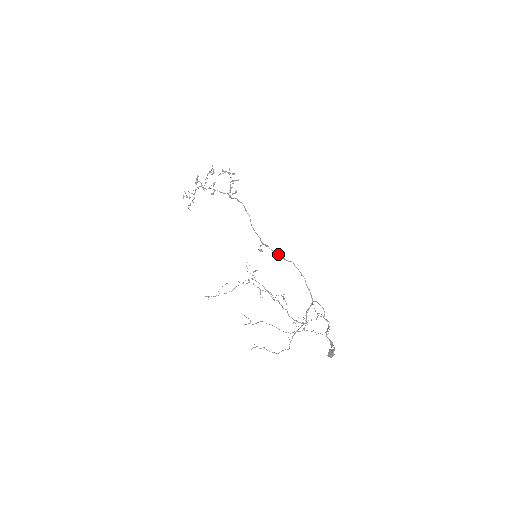
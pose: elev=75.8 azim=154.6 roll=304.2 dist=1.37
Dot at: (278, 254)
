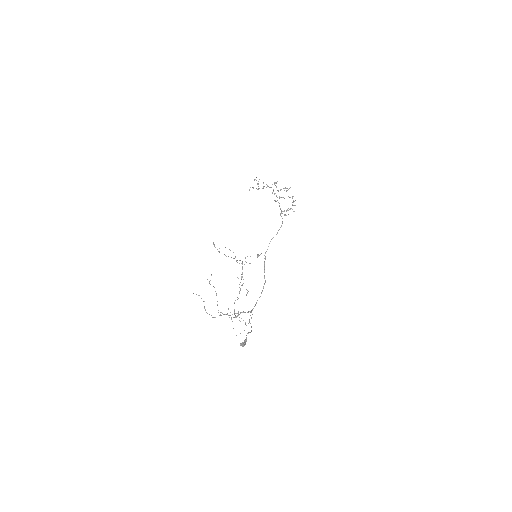
Dot at: (264, 269)
